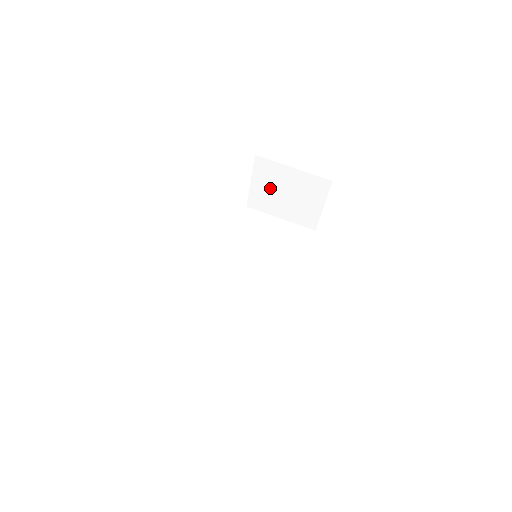
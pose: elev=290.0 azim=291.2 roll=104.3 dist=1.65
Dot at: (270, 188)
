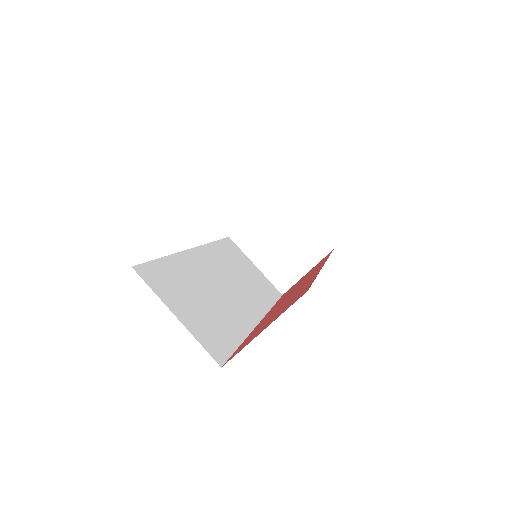
Dot at: (268, 228)
